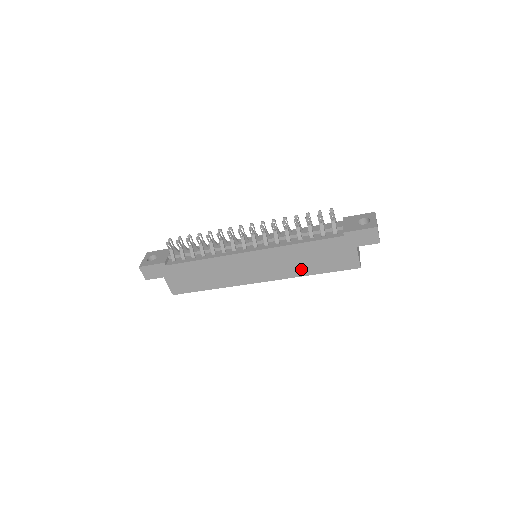
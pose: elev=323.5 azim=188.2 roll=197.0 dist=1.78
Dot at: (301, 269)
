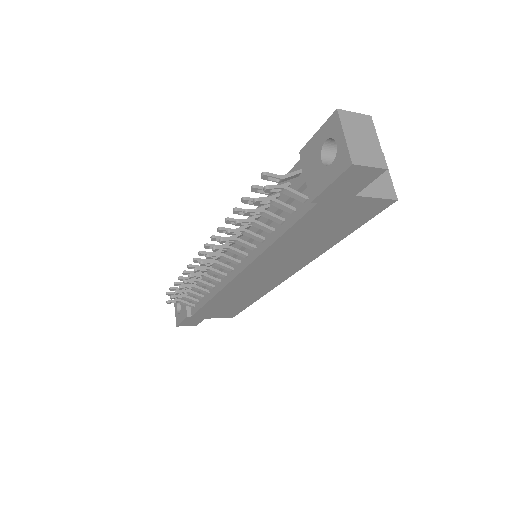
Dot at: (317, 248)
